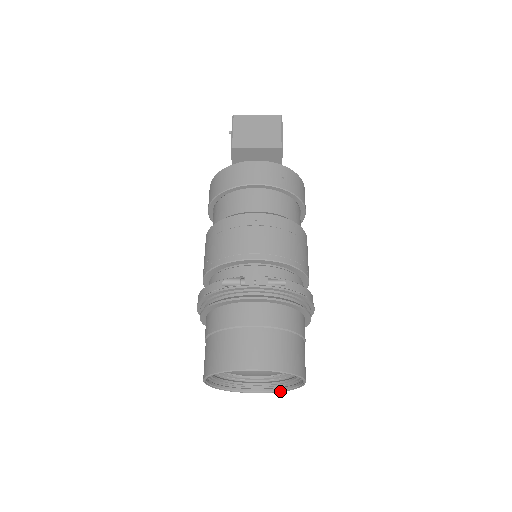
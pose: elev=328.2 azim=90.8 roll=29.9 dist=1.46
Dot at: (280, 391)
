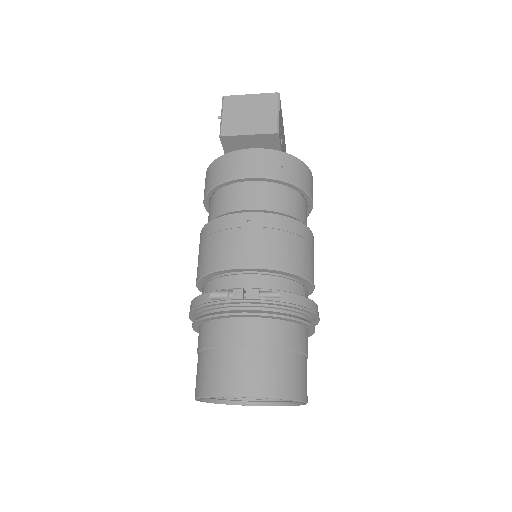
Dot at: (284, 405)
